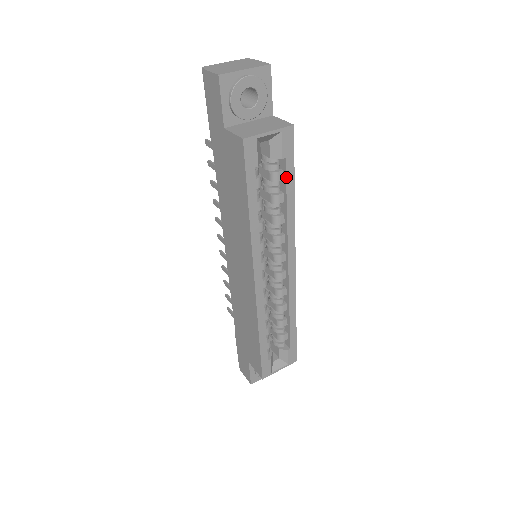
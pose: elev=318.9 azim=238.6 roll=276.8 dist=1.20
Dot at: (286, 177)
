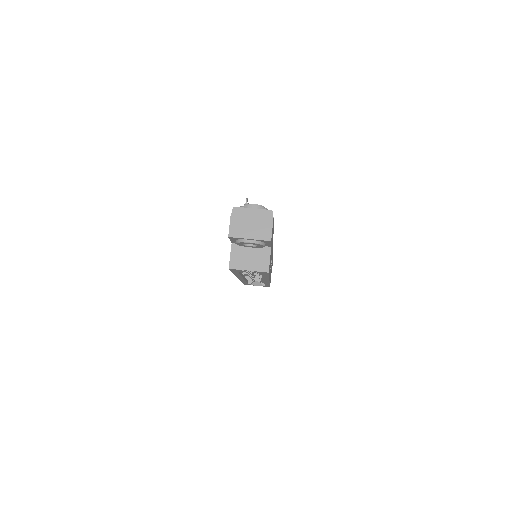
Dot at: (262, 275)
